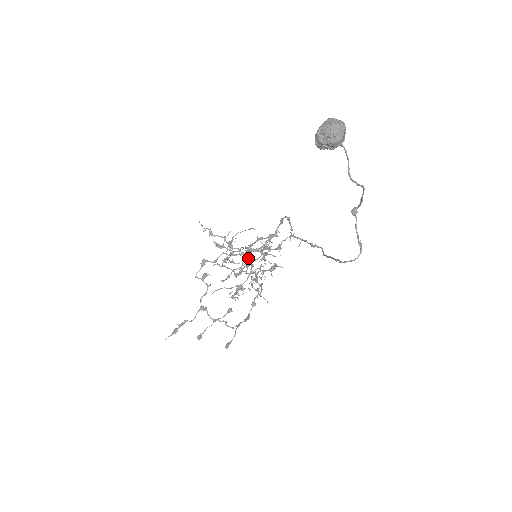
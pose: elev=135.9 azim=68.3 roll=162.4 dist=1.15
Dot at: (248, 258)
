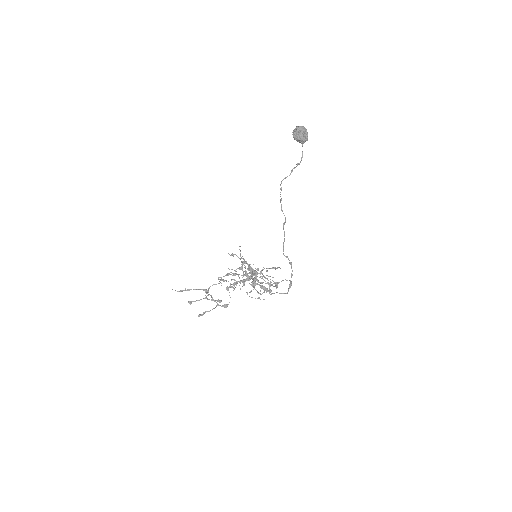
Dot at: (253, 273)
